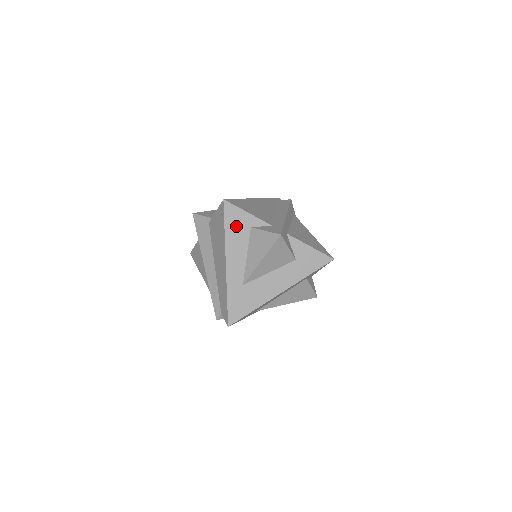
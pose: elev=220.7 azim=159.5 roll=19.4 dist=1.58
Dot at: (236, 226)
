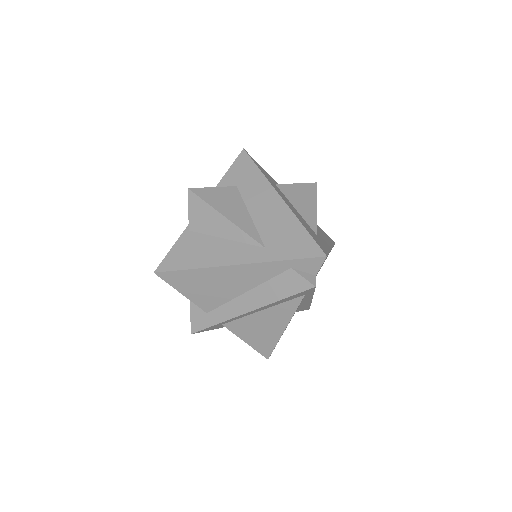
Dot at: occluded
